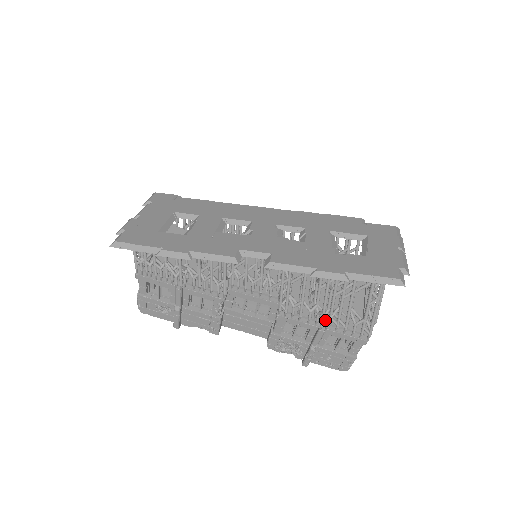
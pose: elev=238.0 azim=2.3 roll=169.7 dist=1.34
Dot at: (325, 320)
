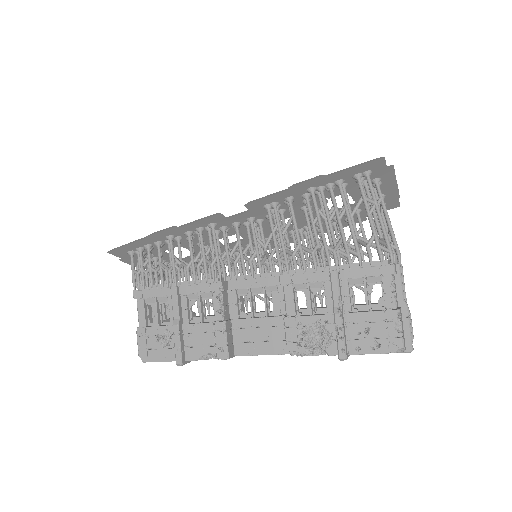
Dot at: occluded
